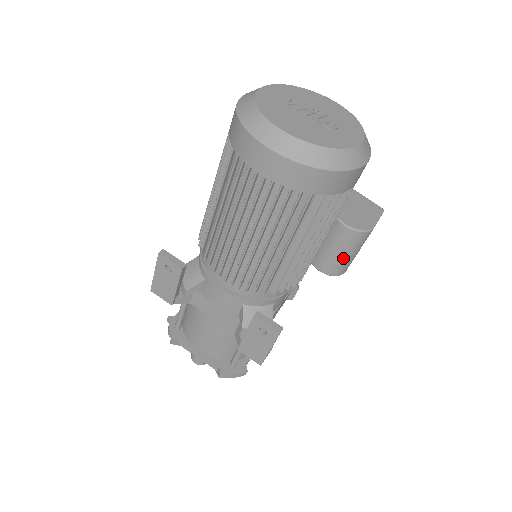
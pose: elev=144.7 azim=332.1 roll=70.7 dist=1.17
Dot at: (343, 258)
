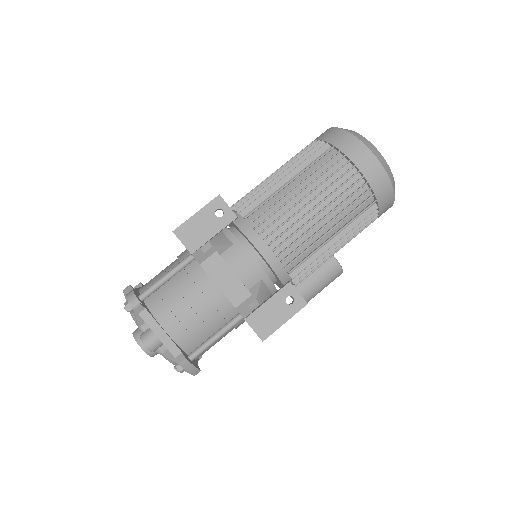
Dot at: (318, 286)
